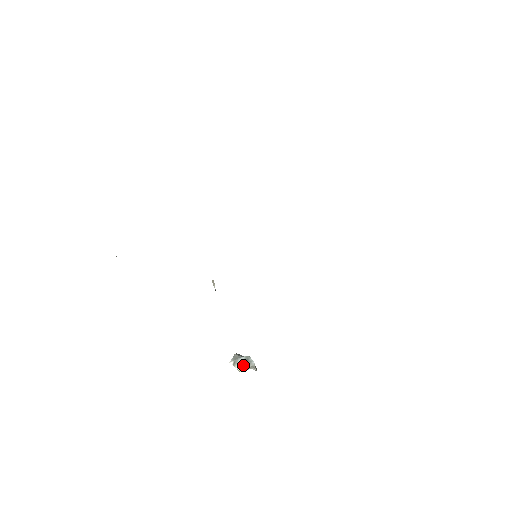
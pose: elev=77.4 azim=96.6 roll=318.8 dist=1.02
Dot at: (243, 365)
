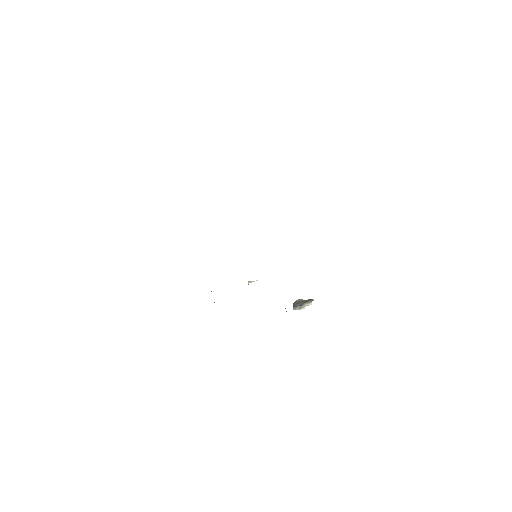
Dot at: (299, 308)
